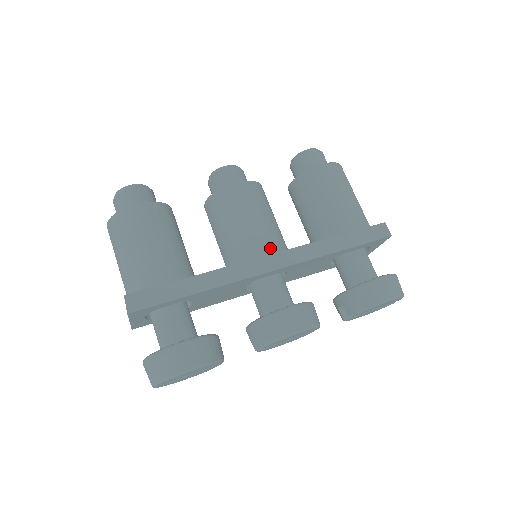
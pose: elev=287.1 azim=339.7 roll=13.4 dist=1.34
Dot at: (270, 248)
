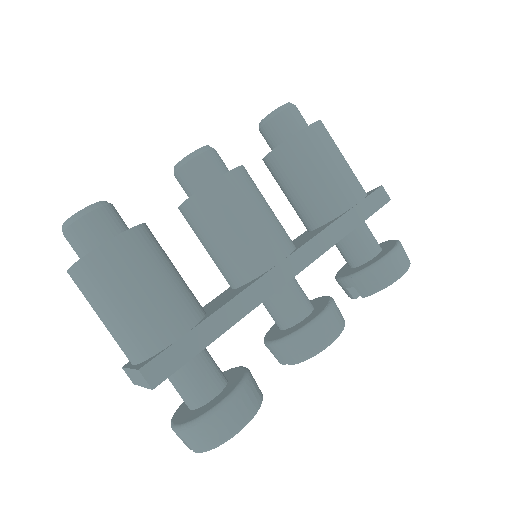
Dot at: (282, 251)
